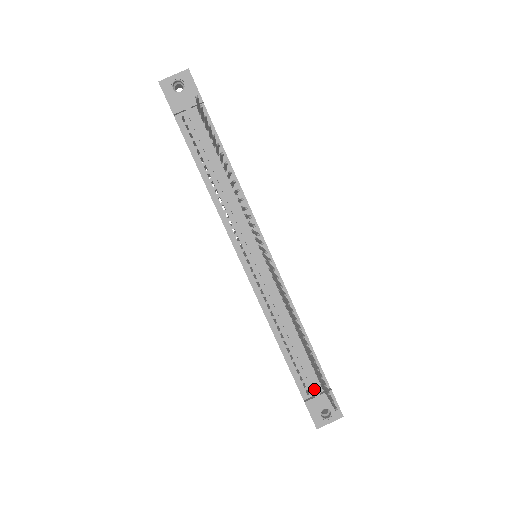
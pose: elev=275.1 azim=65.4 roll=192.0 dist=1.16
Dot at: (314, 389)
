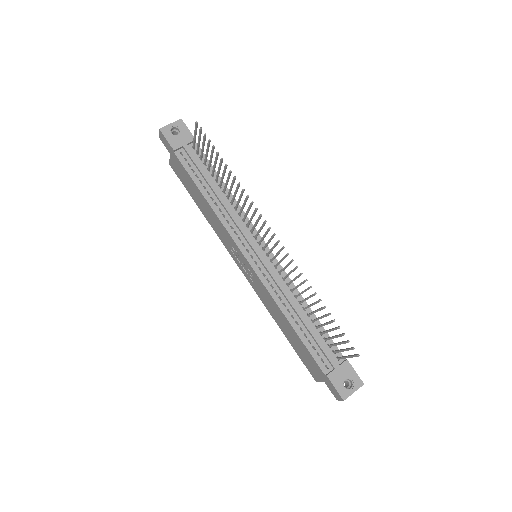
Dot at: (332, 361)
